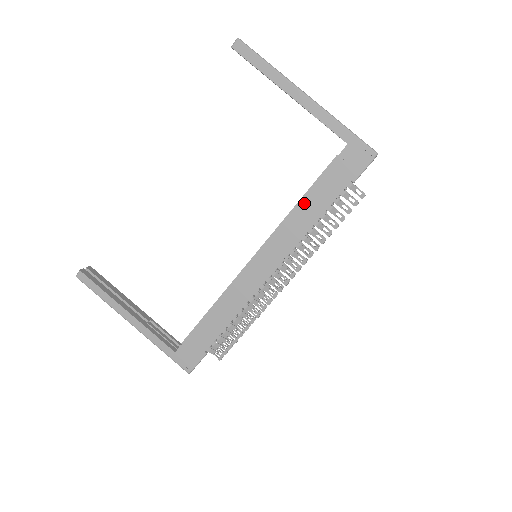
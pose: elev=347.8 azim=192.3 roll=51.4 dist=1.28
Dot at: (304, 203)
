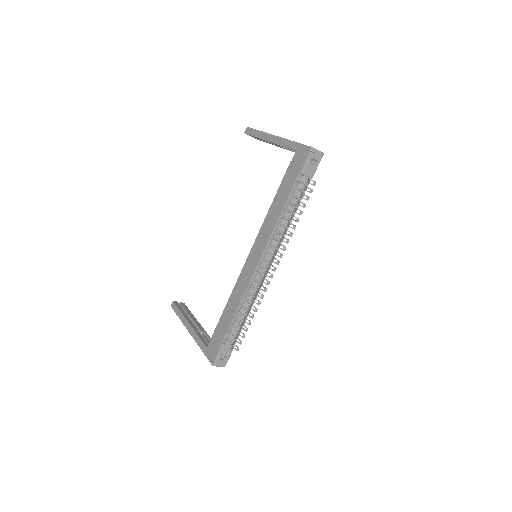
Dot at: (275, 202)
